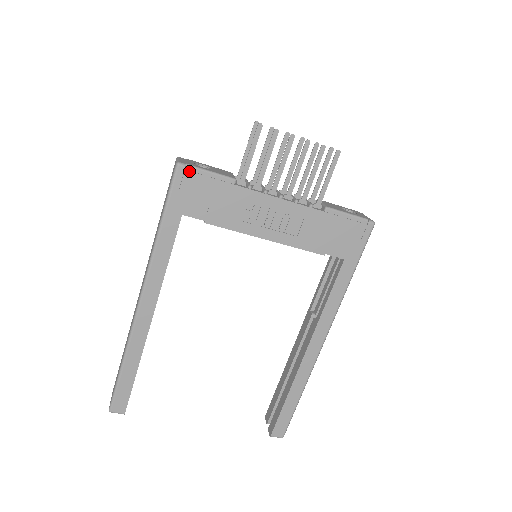
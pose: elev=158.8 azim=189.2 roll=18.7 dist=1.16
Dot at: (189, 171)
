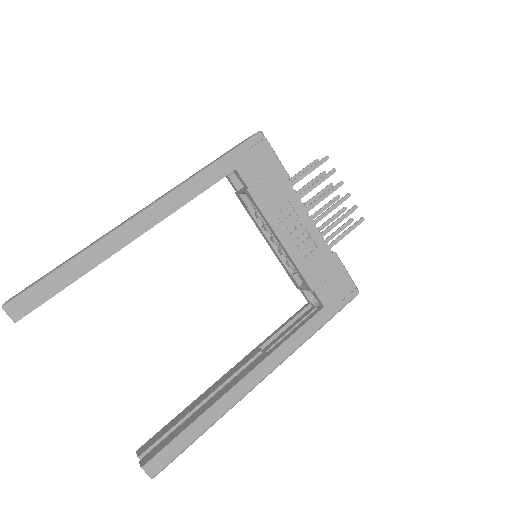
Dot at: (265, 143)
